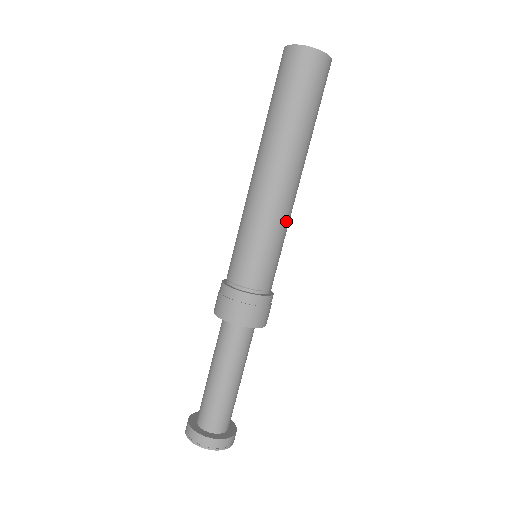
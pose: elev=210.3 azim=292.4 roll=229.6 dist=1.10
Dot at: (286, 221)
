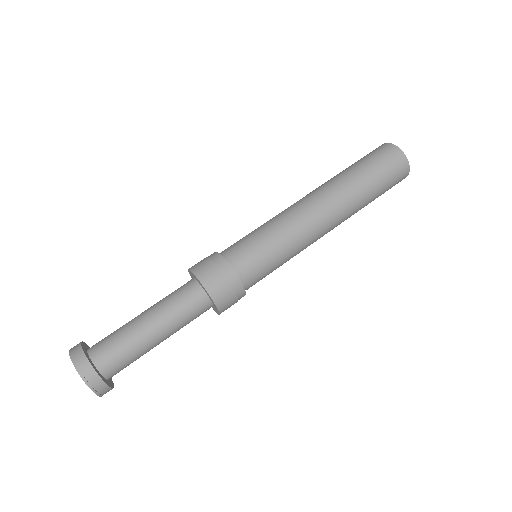
Dot at: occluded
